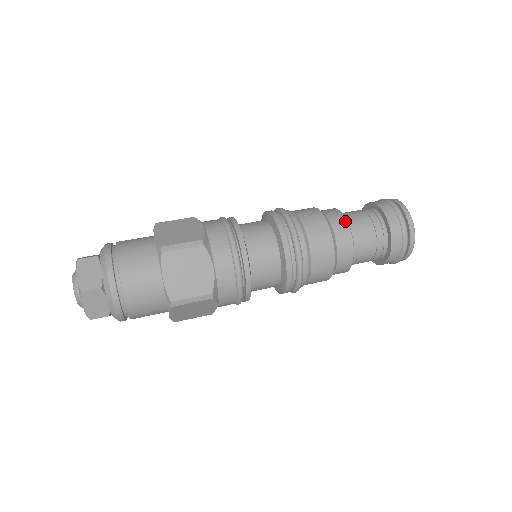
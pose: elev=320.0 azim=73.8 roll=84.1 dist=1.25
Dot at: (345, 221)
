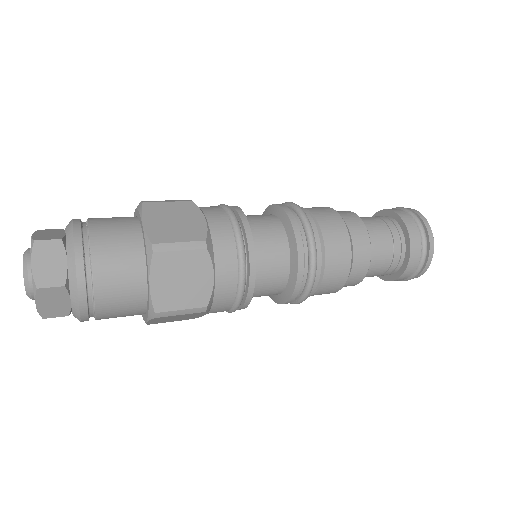
Dot at: (366, 234)
